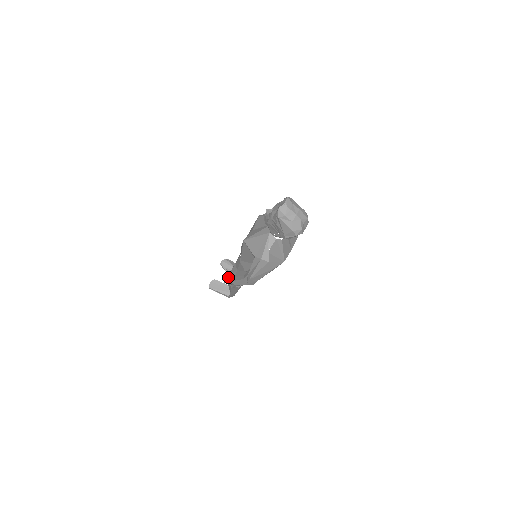
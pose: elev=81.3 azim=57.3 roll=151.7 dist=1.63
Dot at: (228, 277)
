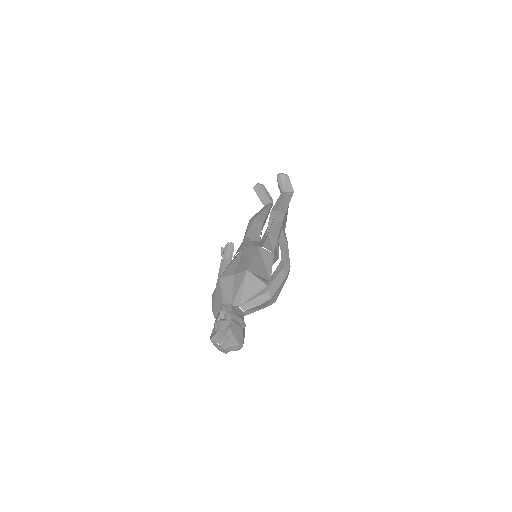
Dot at: (248, 223)
